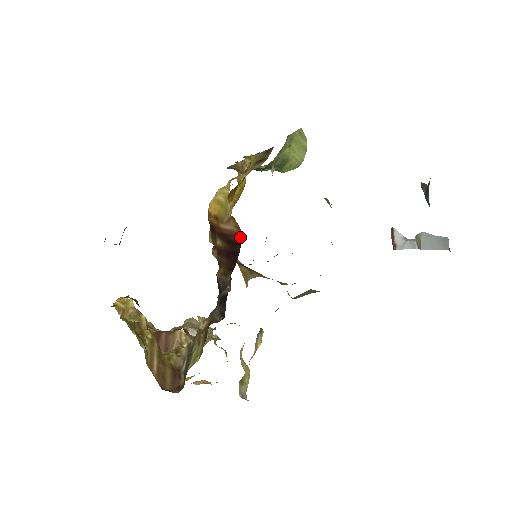
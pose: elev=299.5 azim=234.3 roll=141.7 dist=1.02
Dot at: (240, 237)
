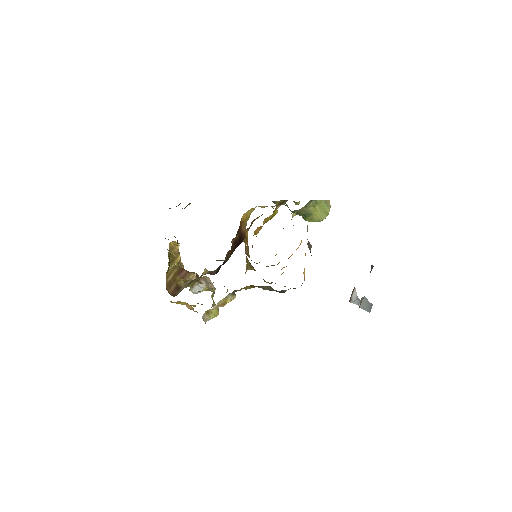
Dot at: (245, 237)
